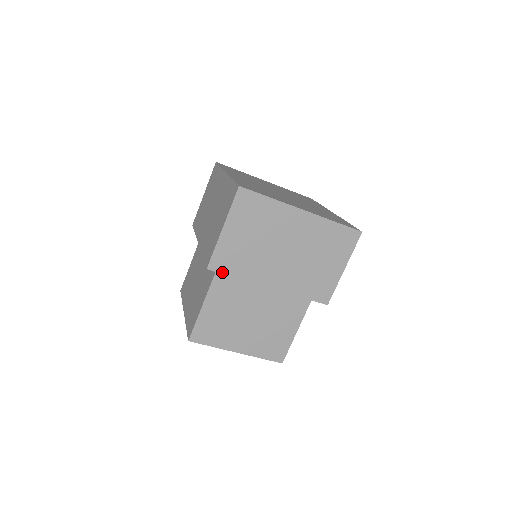
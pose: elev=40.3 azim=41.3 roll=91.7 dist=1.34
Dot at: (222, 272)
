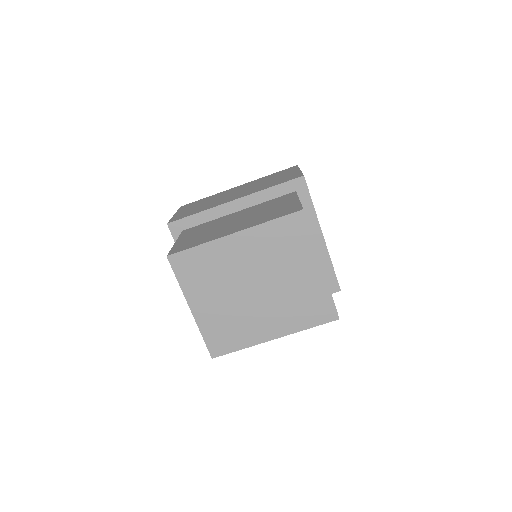
Dot at: (308, 189)
